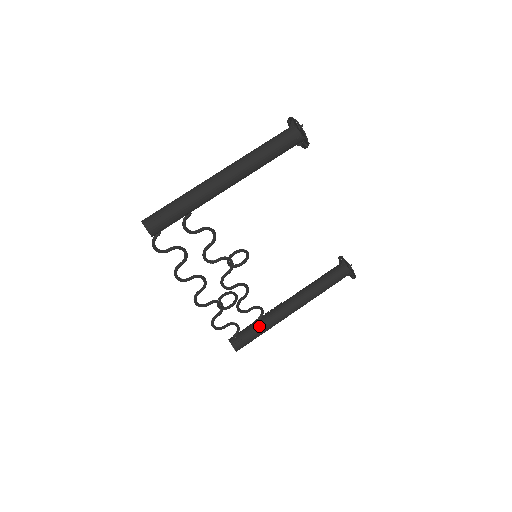
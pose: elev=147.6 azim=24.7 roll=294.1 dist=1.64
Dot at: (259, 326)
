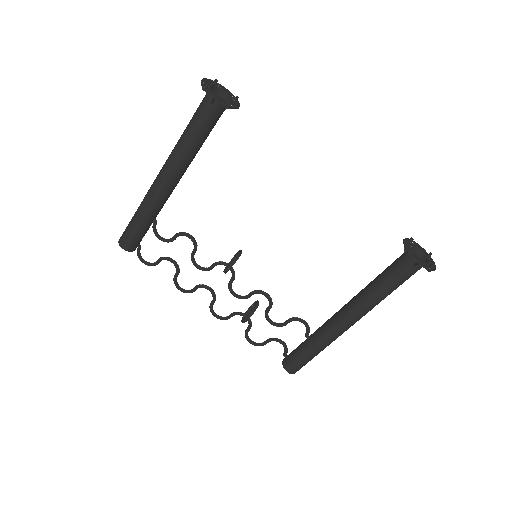
Dot at: (307, 343)
